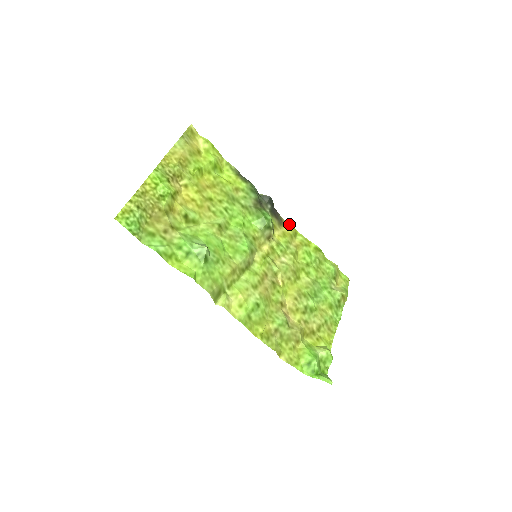
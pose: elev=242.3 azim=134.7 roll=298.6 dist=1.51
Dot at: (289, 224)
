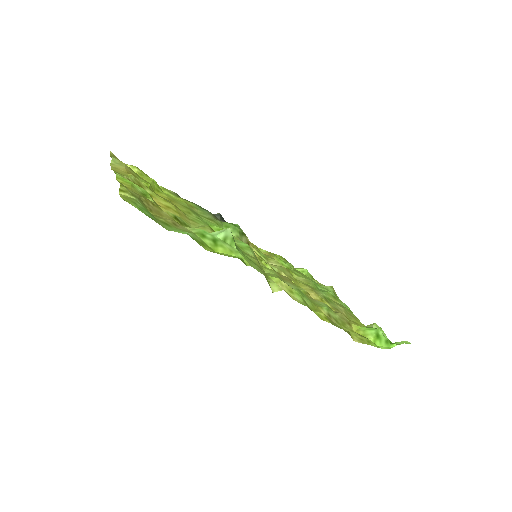
Dot at: occluded
